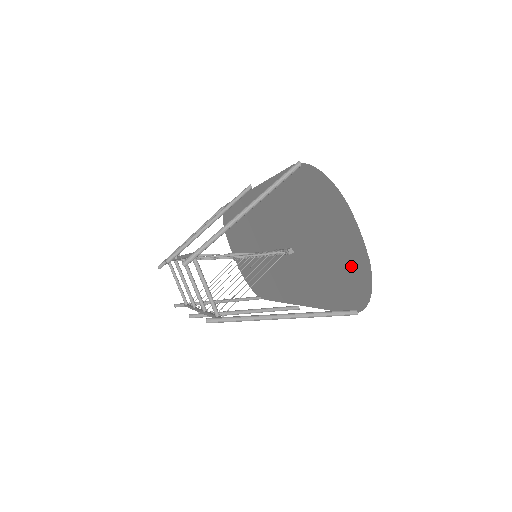
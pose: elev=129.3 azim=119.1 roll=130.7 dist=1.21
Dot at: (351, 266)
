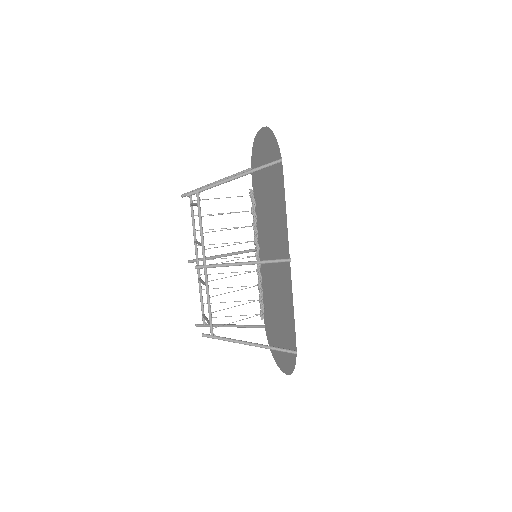
Dot at: (269, 148)
